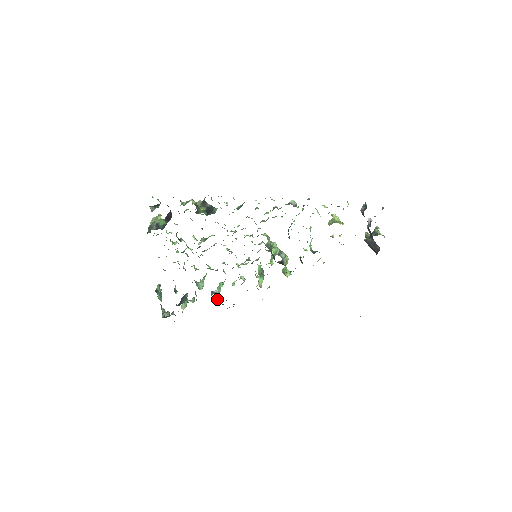
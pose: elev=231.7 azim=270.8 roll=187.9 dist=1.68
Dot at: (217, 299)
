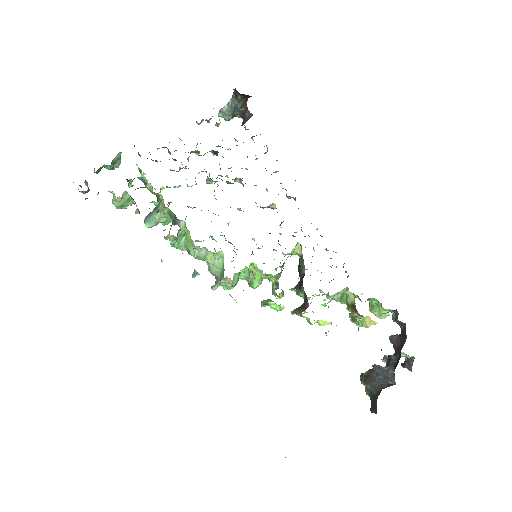
Dot at: (169, 237)
